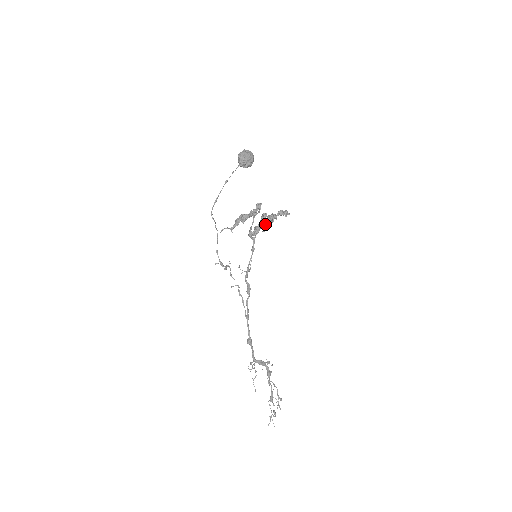
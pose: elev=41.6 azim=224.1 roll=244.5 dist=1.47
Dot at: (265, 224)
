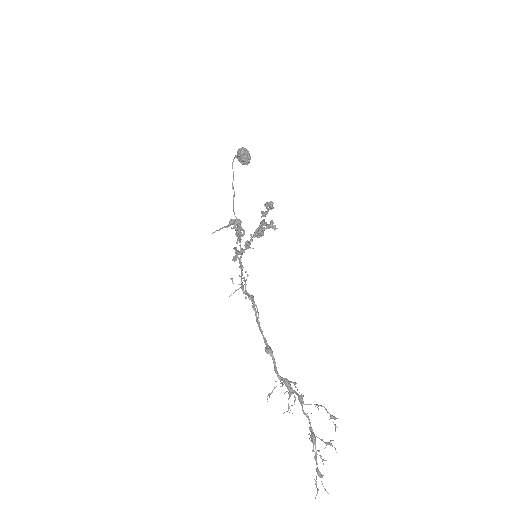
Dot at: (264, 220)
